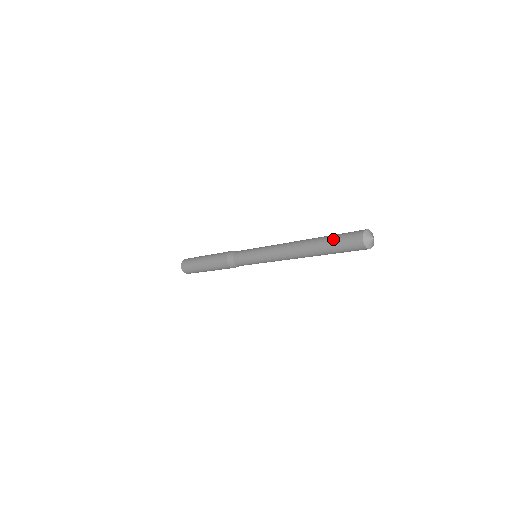
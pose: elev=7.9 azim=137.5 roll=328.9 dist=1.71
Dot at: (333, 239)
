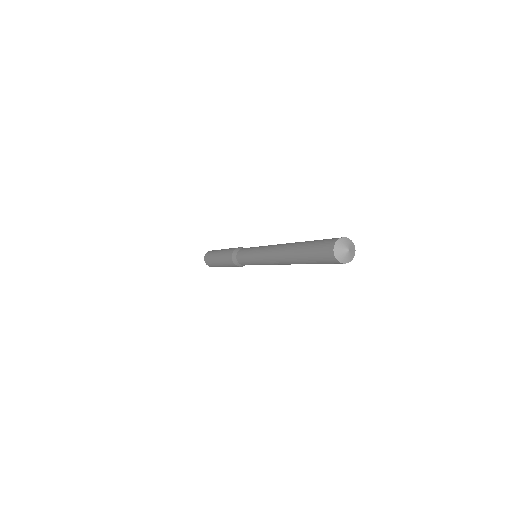
Dot at: (311, 242)
